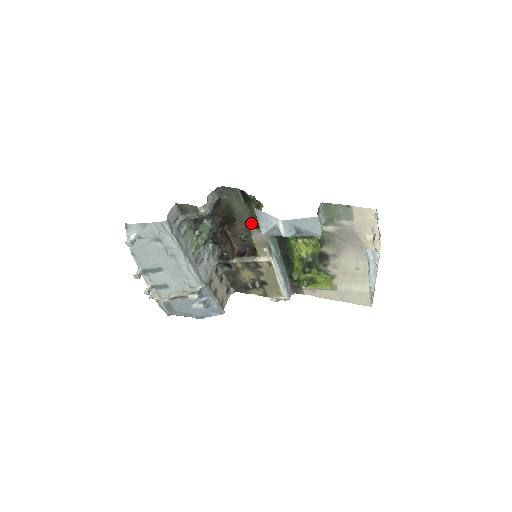
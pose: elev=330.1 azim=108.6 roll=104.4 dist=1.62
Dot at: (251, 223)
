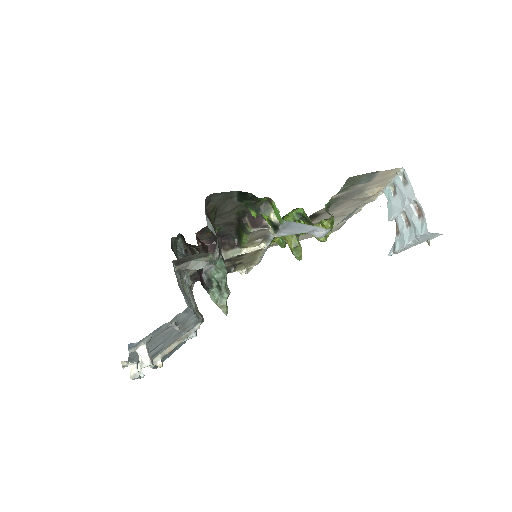
Dot at: (236, 216)
